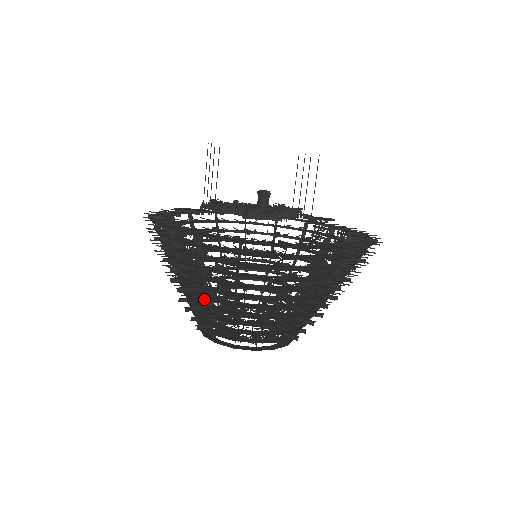
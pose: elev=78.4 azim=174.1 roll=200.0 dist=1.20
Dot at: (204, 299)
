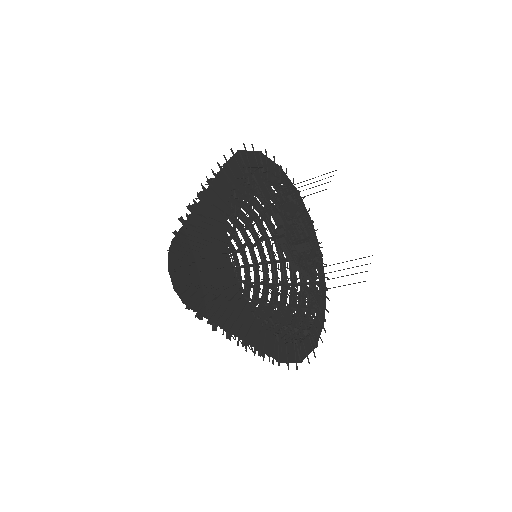
Dot at: (185, 235)
